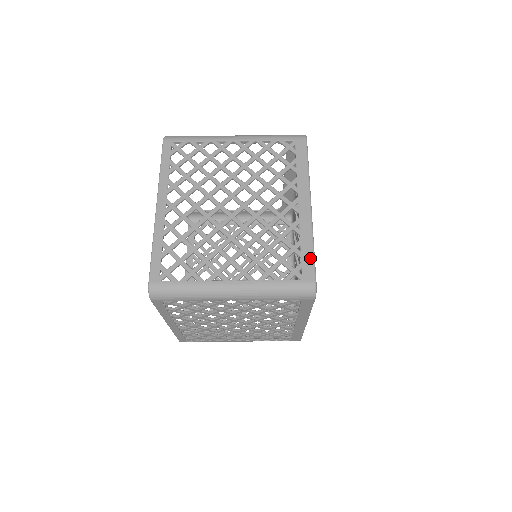
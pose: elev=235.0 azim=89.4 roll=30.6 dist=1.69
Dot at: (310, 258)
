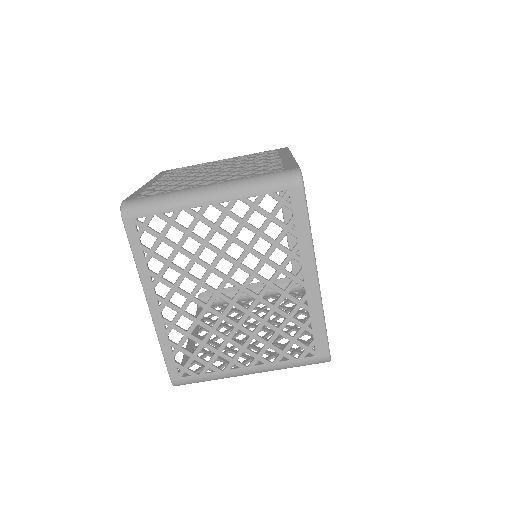
Dot at: (293, 164)
